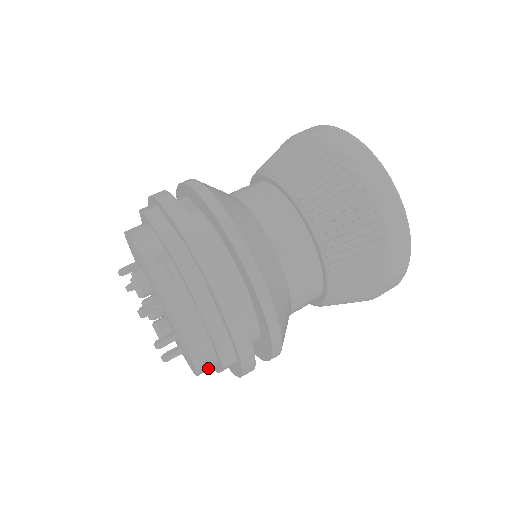
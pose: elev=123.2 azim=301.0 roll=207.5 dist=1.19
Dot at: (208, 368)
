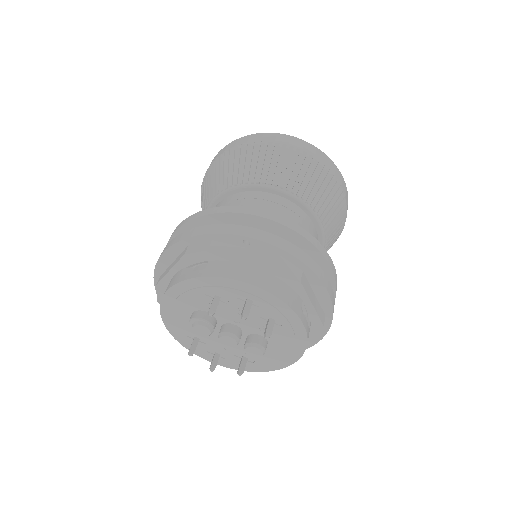
Dot at: (299, 306)
